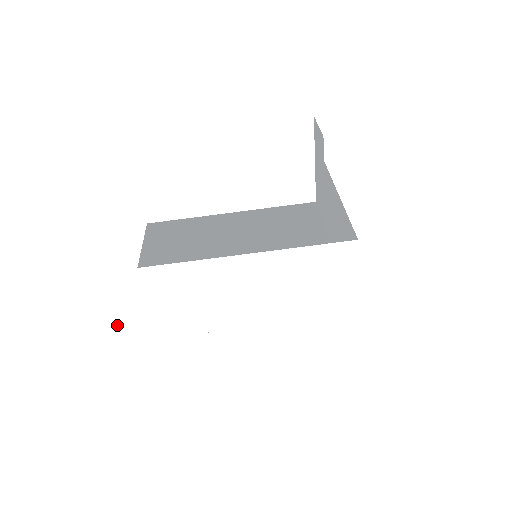
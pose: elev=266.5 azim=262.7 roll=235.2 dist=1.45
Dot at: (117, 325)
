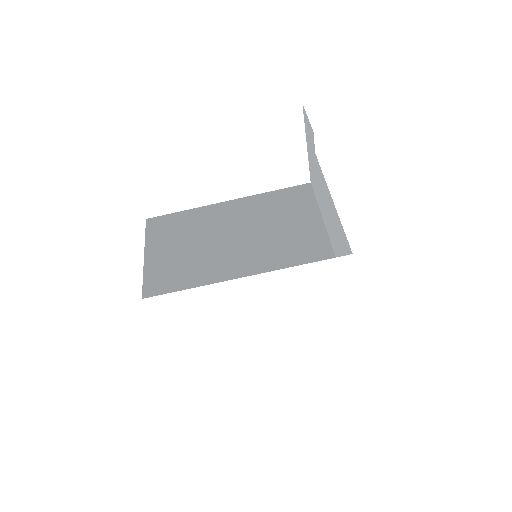
Dot at: (133, 342)
